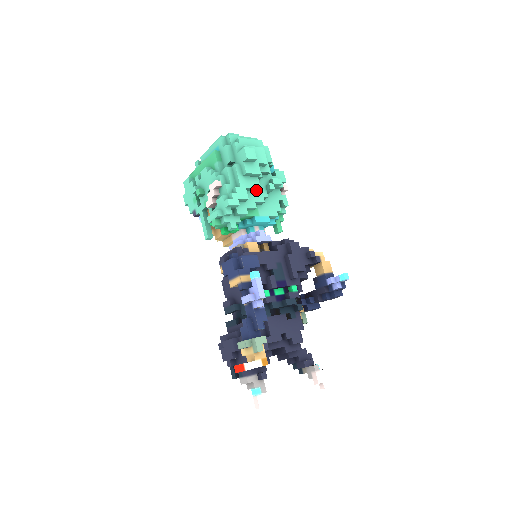
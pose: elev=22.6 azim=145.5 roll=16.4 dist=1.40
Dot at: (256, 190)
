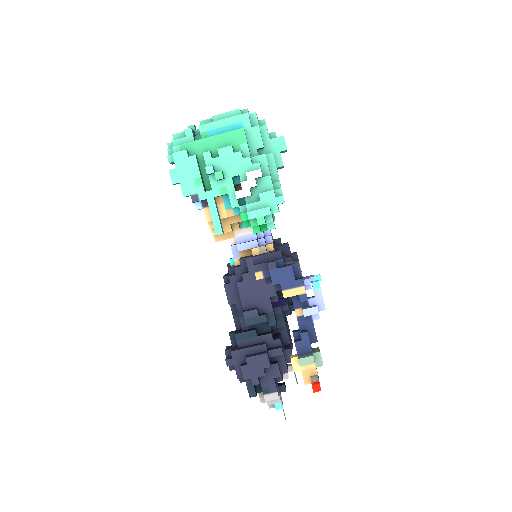
Dot at: occluded
